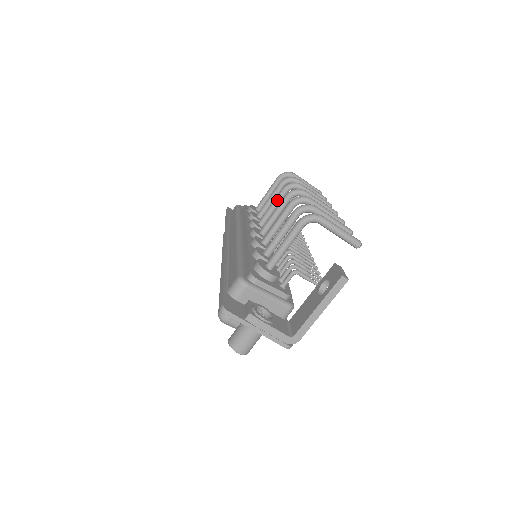
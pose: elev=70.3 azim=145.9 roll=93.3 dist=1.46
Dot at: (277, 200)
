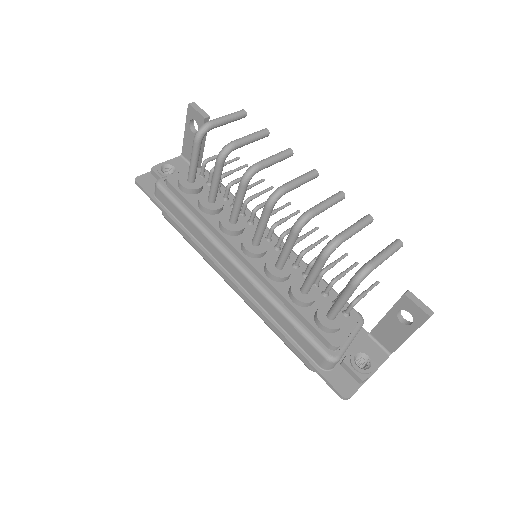
Dot at: (242, 197)
